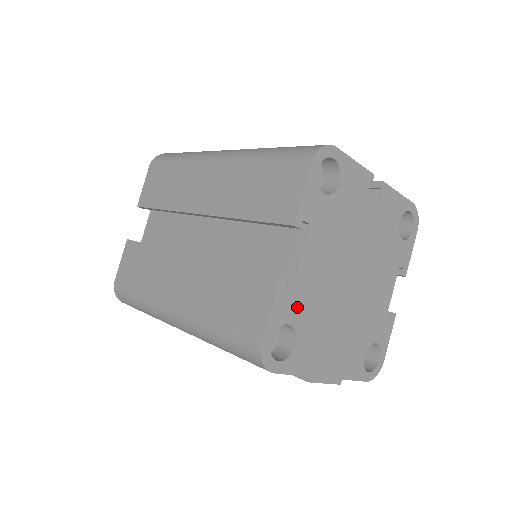
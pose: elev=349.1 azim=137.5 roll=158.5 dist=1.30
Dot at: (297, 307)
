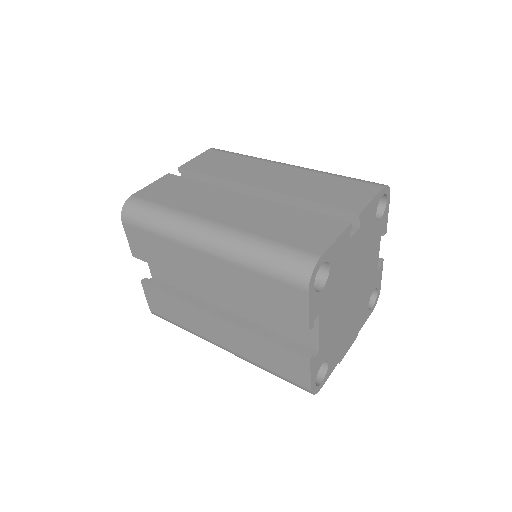
Dot at: (324, 353)
